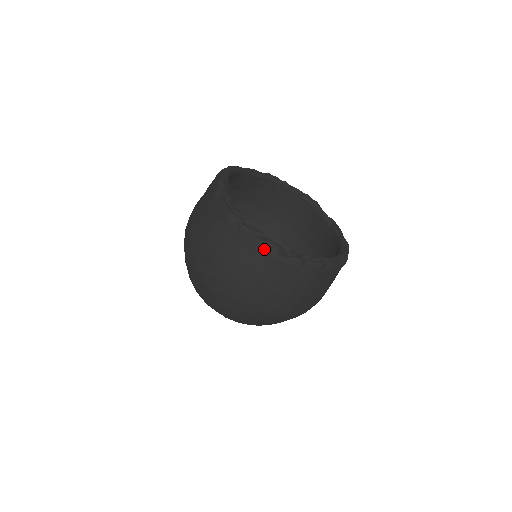
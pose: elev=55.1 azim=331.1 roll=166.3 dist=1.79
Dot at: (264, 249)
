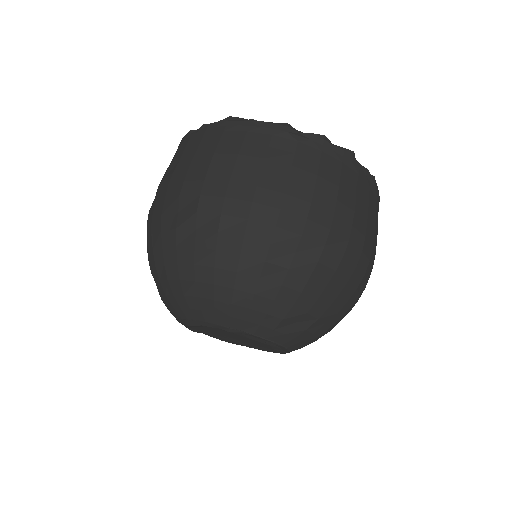
Dot at: (232, 123)
